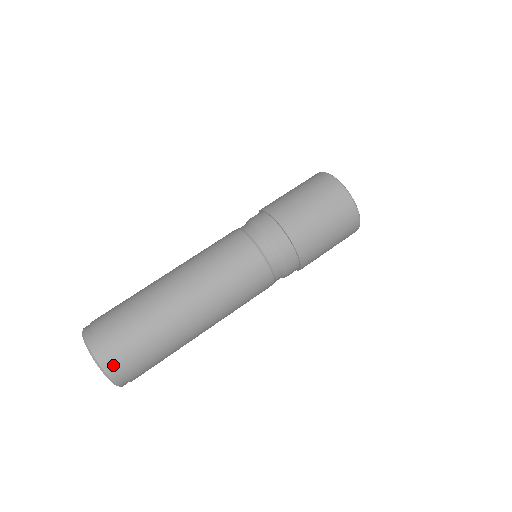
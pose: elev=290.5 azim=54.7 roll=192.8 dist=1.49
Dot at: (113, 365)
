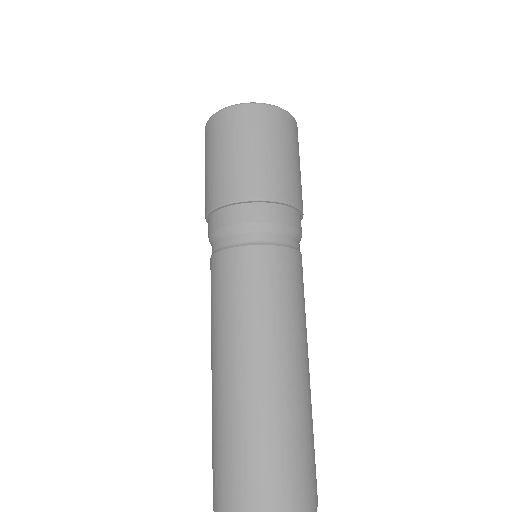
Dot at: out of frame
